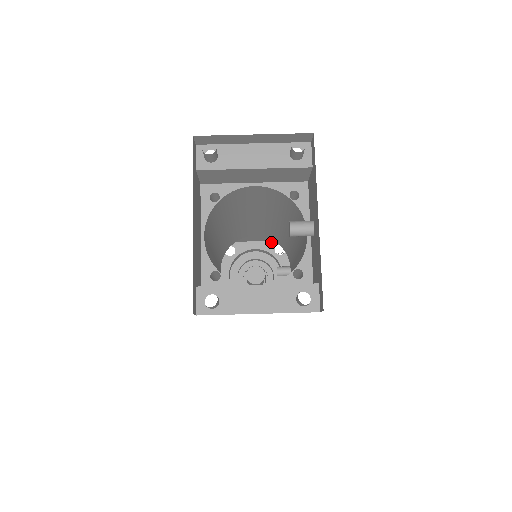
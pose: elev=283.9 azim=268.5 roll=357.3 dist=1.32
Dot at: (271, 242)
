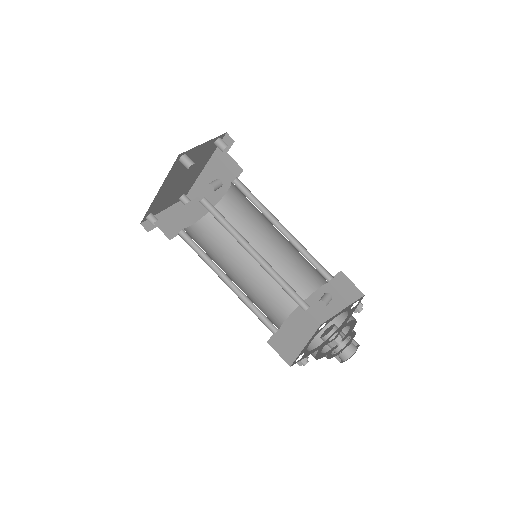
Dot at: (314, 334)
